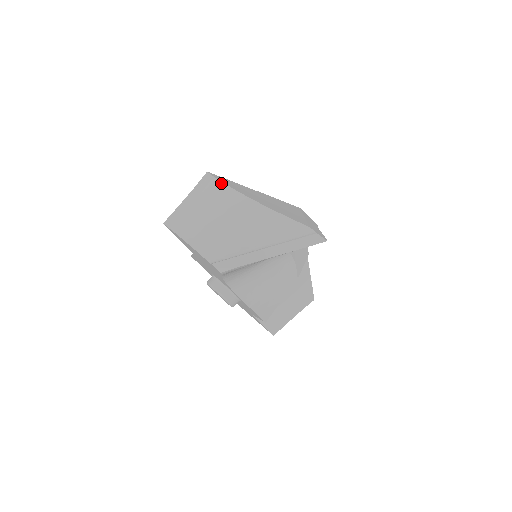
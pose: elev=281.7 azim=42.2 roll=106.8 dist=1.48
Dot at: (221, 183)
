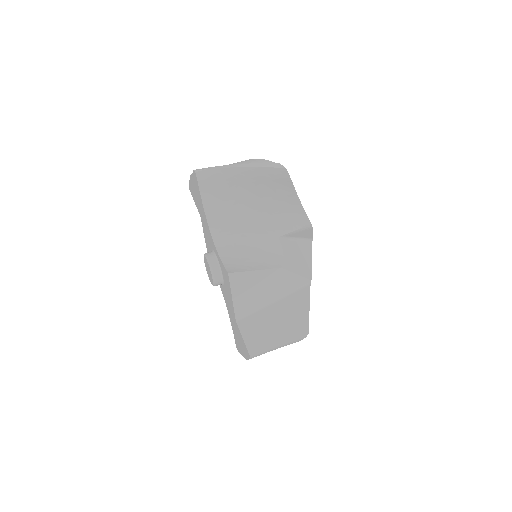
Dot at: occluded
